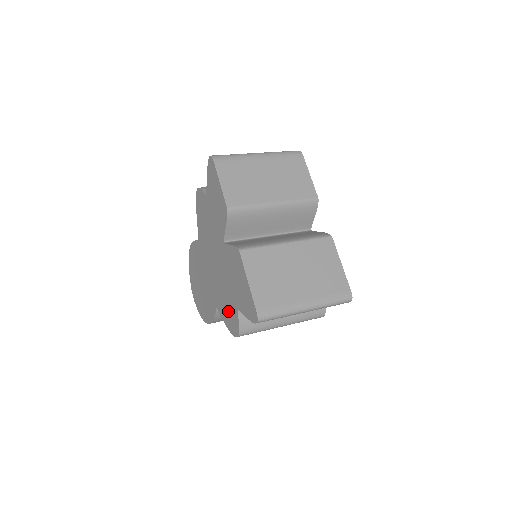
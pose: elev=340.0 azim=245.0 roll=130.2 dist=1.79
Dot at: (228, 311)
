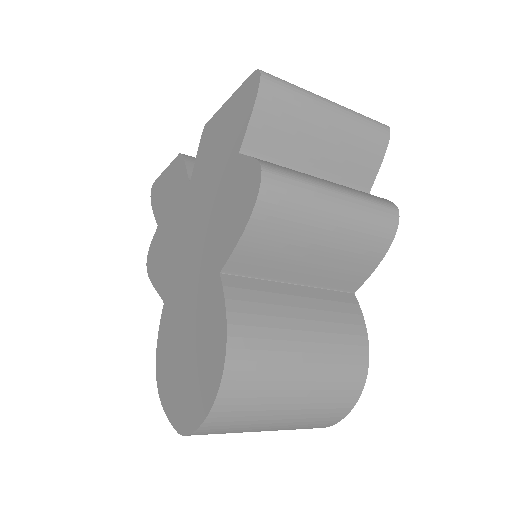
Dot at: (232, 204)
